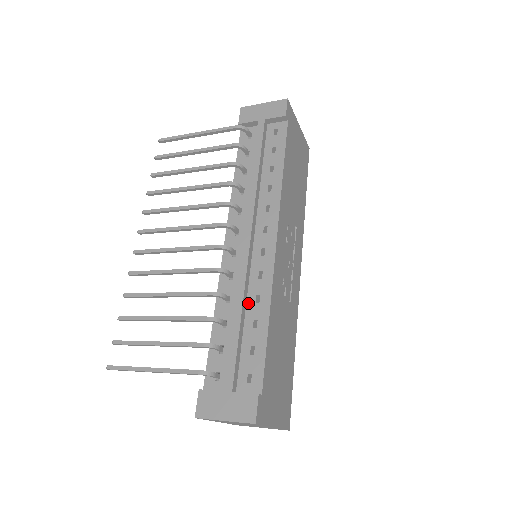
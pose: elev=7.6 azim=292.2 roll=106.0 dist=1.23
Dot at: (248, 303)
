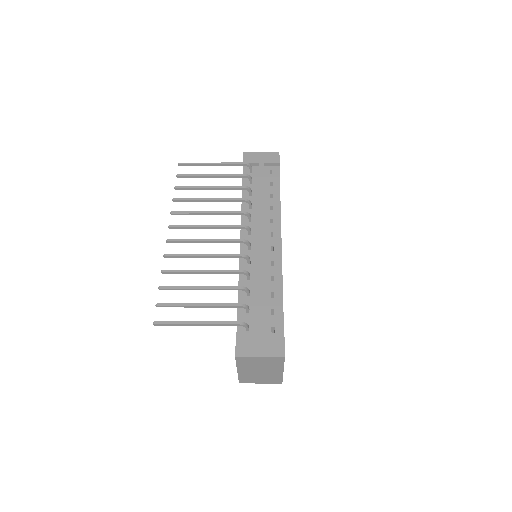
Dot at: (265, 281)
